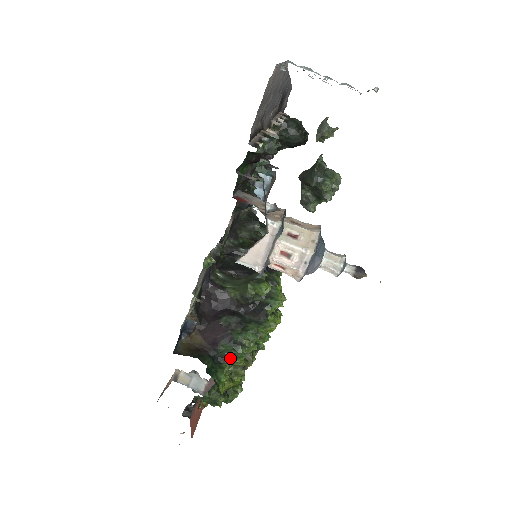
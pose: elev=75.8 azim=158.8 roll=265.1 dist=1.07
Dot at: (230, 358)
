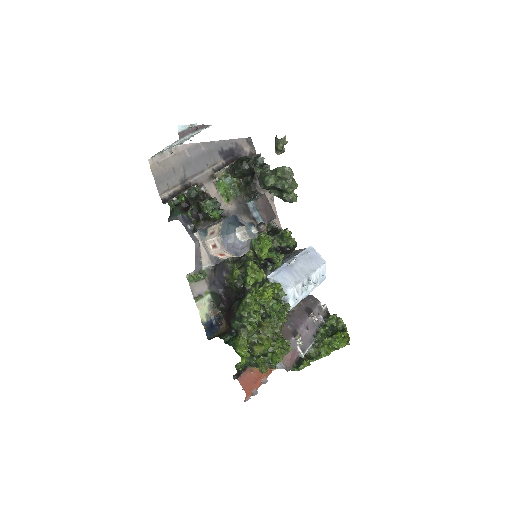
Dot at: (241, 329)
